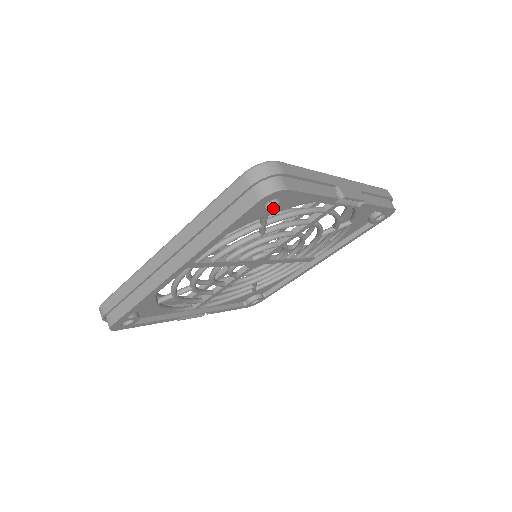
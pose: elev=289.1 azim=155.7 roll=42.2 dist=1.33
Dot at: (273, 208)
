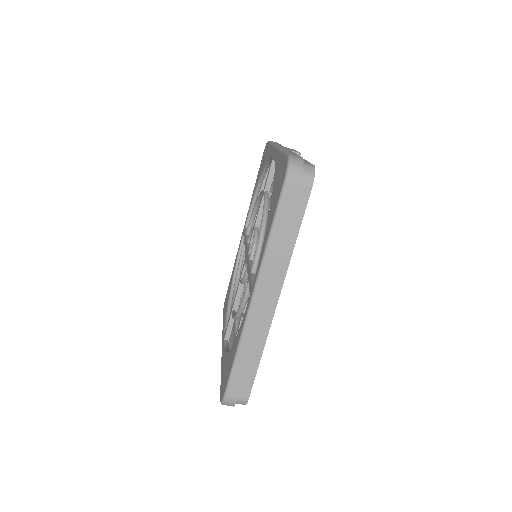
Dot at: occluded
